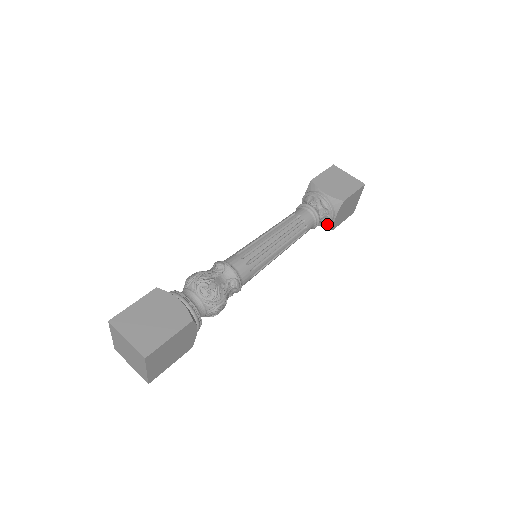
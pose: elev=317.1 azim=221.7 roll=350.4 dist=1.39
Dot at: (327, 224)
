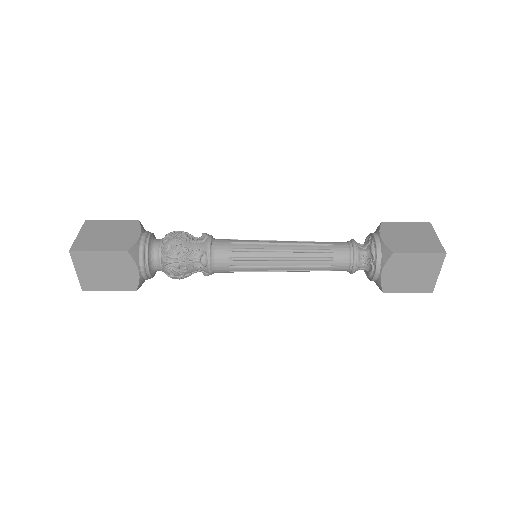
Dot at: (372, 278)
